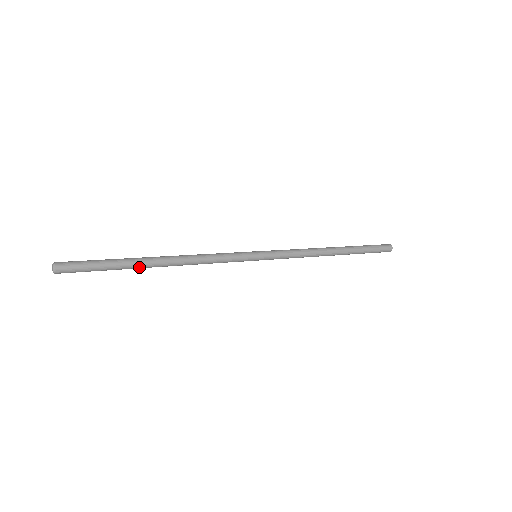
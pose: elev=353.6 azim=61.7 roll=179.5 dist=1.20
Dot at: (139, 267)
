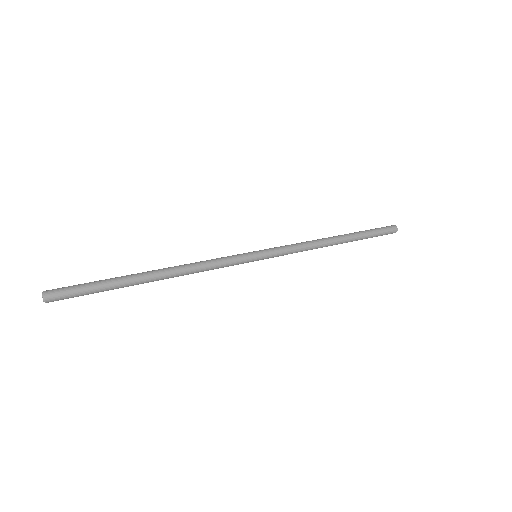
Dot at: (134, 282)
